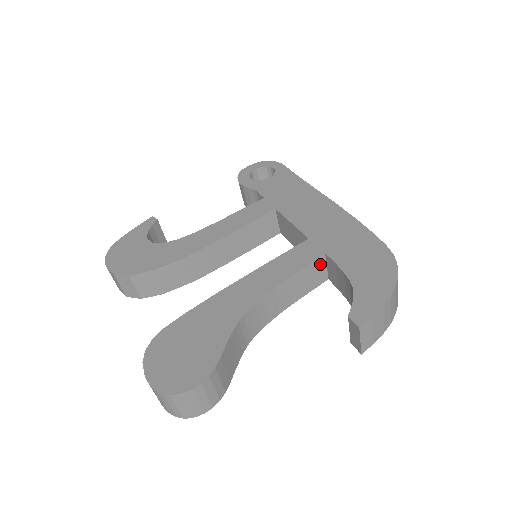
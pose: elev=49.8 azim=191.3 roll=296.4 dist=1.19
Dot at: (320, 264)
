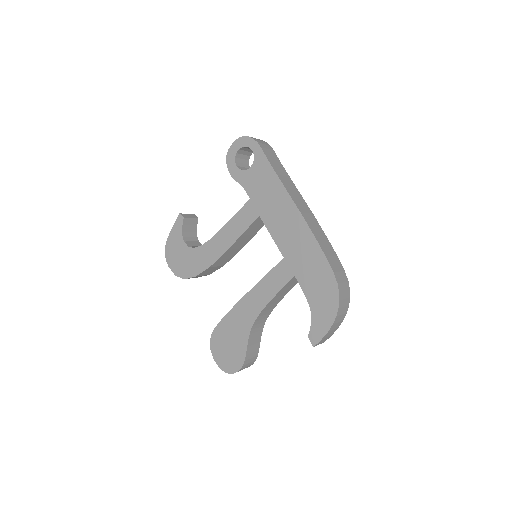
Dot at: (294, 279)
